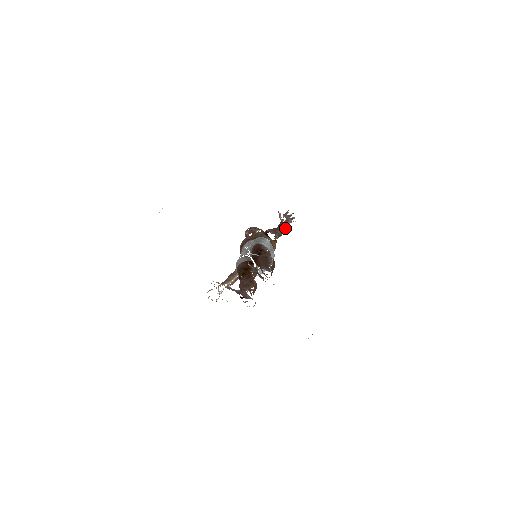
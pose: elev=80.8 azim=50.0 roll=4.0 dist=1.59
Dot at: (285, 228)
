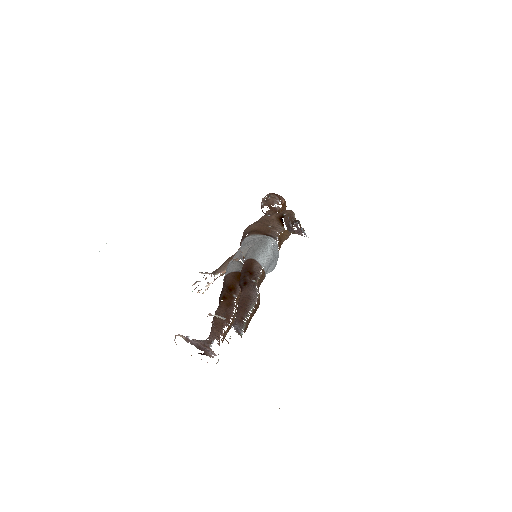
Dot at: occluded
